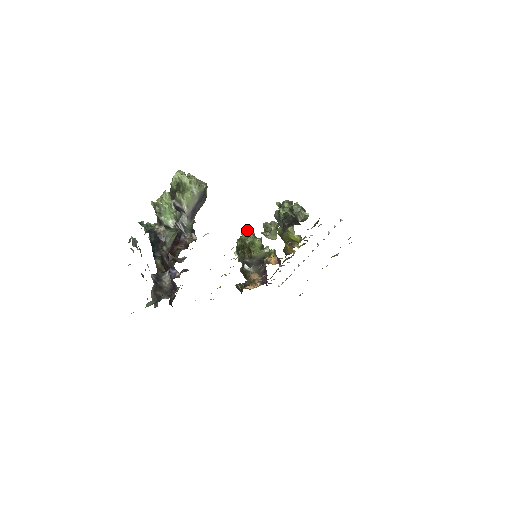
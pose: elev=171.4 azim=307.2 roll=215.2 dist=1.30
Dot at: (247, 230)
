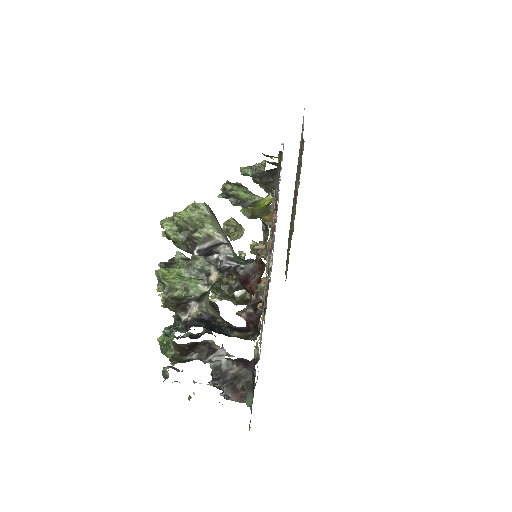
Dot at: occluded
